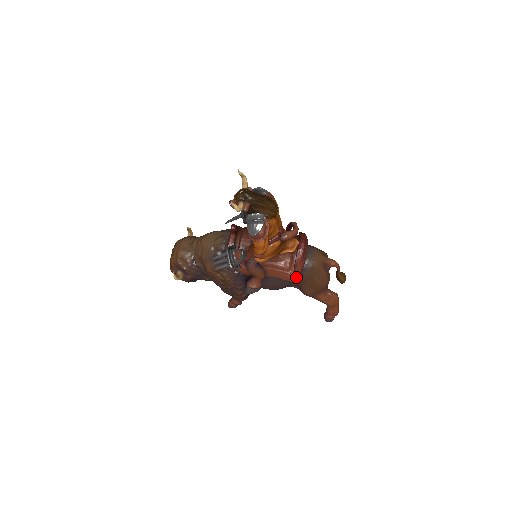
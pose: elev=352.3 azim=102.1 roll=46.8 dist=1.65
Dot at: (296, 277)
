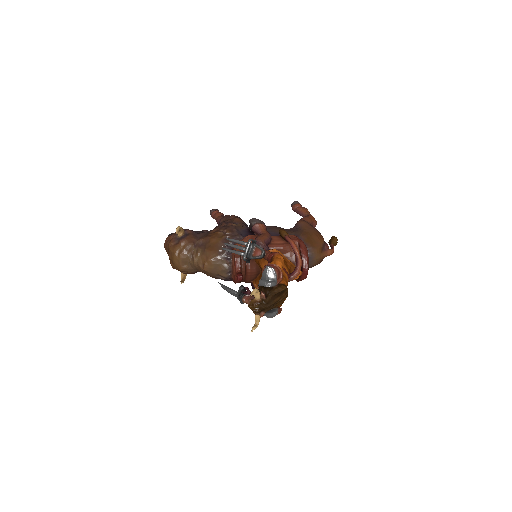
Dot at: occluded
